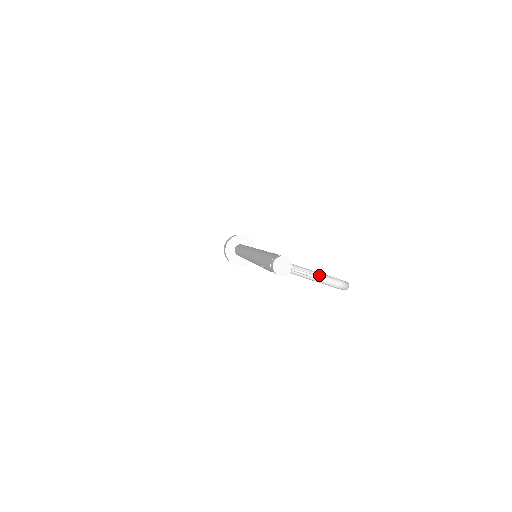
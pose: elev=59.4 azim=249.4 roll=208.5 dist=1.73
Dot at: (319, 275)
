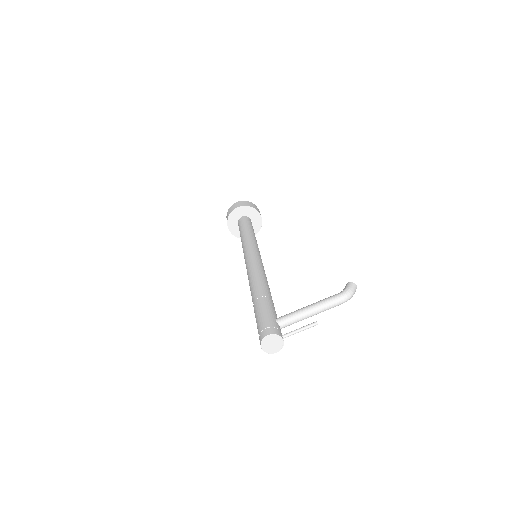
Dot at: (316, 309)
